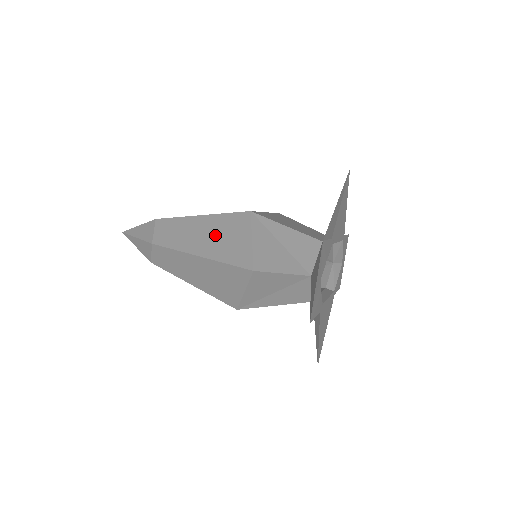
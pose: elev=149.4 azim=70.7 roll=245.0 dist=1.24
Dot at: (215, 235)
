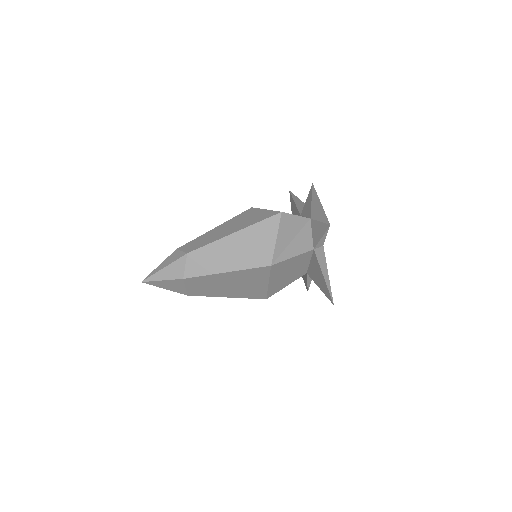
Dot at: (237, 223)
